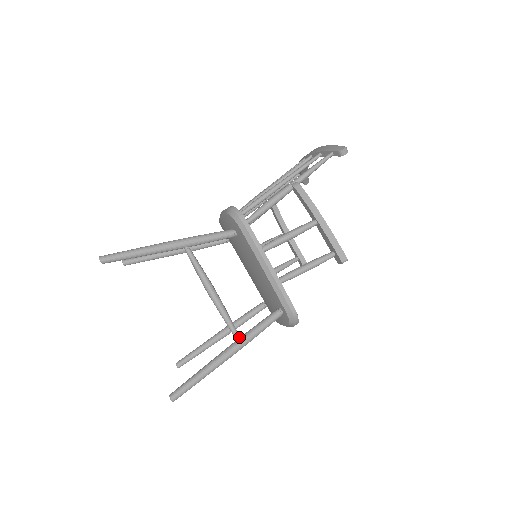
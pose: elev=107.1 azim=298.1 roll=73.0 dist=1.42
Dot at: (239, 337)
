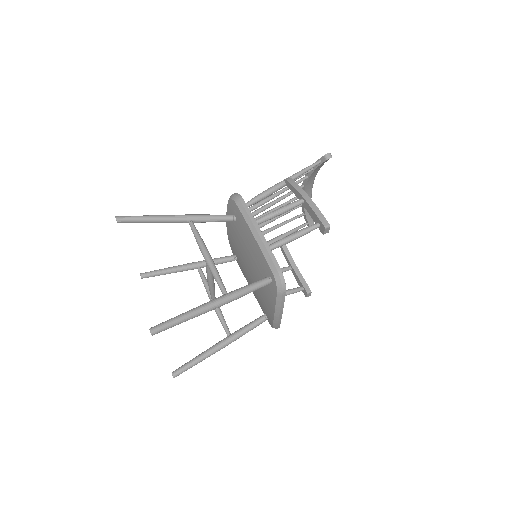
Dot at: (226, 292)
